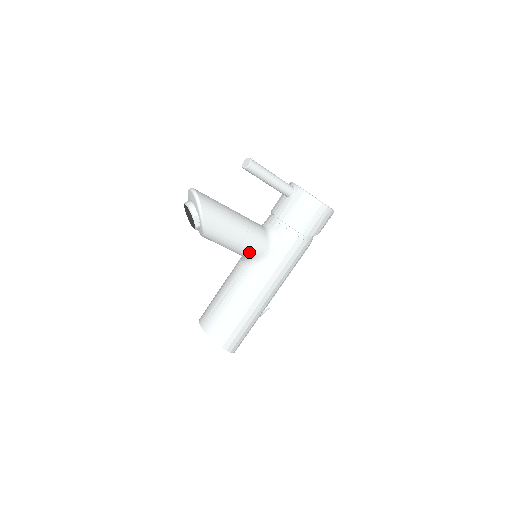
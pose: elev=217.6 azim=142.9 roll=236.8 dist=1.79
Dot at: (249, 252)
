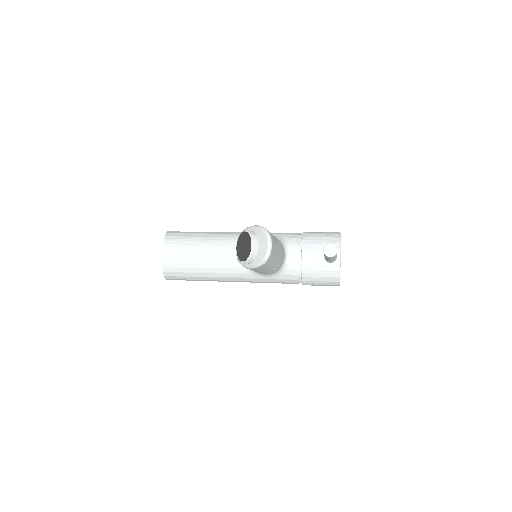
Dot at: occluded
